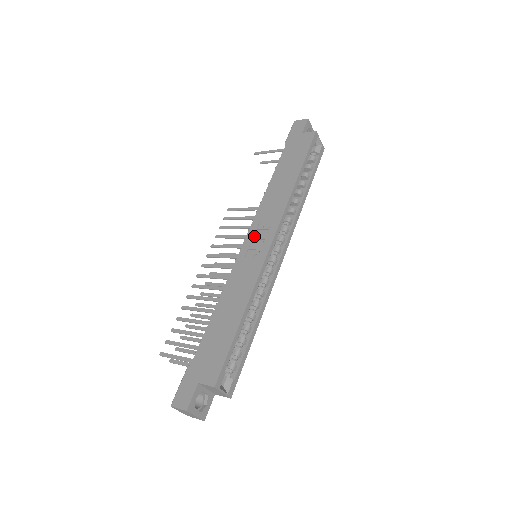
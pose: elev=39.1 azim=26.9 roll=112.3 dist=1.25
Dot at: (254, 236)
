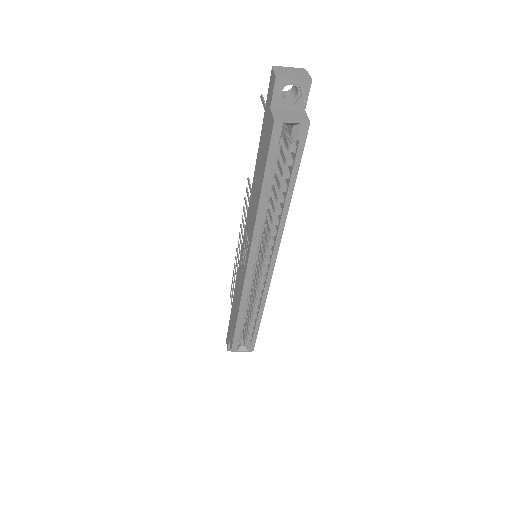
Dot at: (245, 244)
